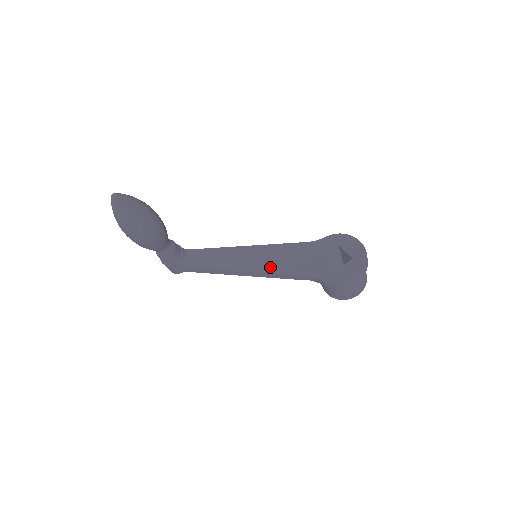
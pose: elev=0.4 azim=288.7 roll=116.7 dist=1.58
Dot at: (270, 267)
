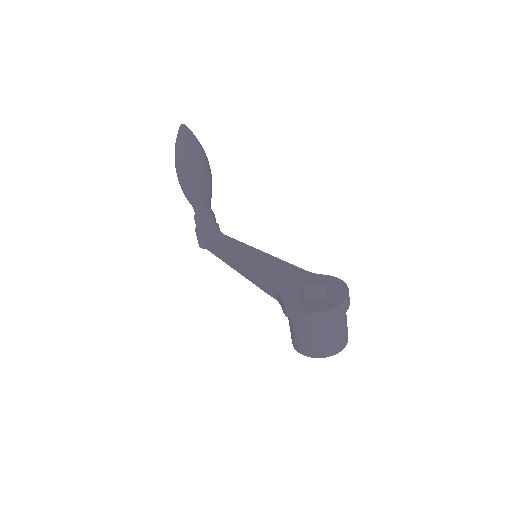
Dot at: (257, 270)
